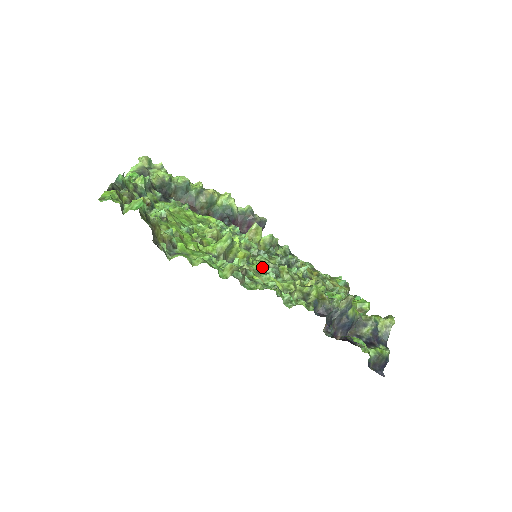
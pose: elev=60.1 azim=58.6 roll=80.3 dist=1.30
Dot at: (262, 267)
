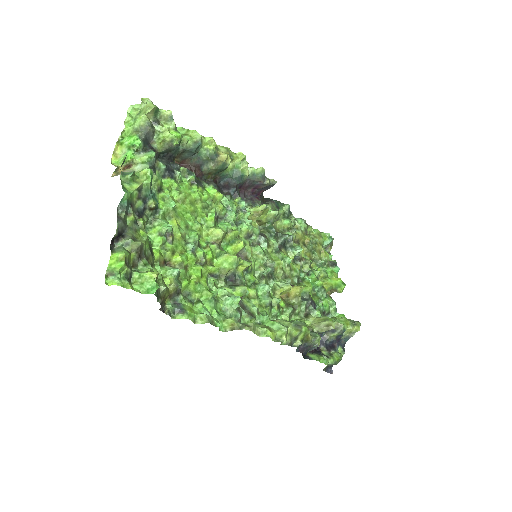
Dot at: (259, 272)
